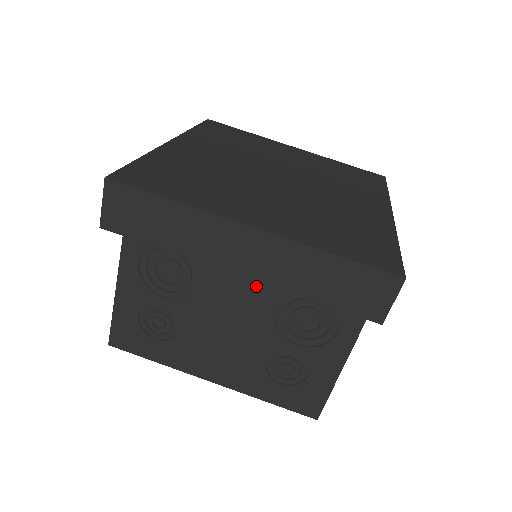
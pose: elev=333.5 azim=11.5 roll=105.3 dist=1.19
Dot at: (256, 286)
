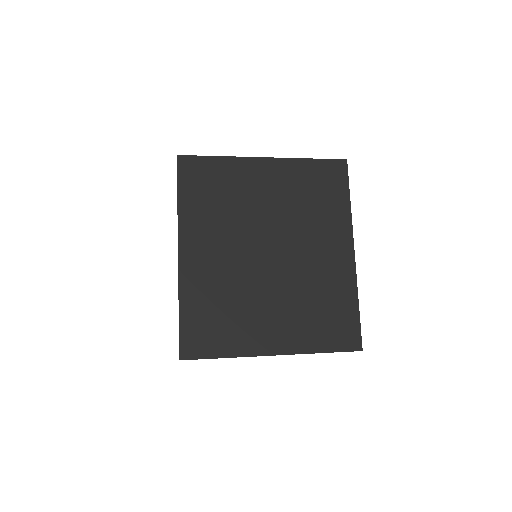
Dot at: occluded
